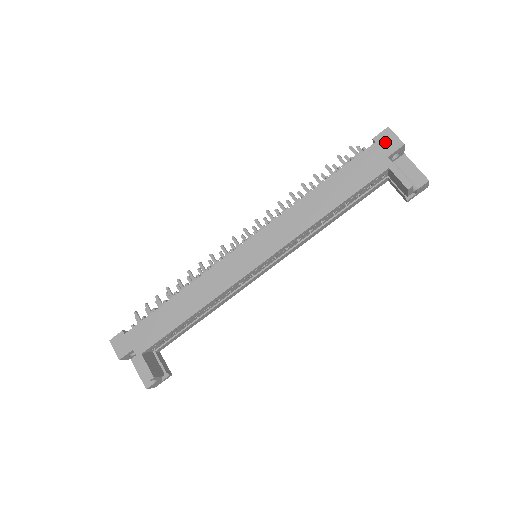
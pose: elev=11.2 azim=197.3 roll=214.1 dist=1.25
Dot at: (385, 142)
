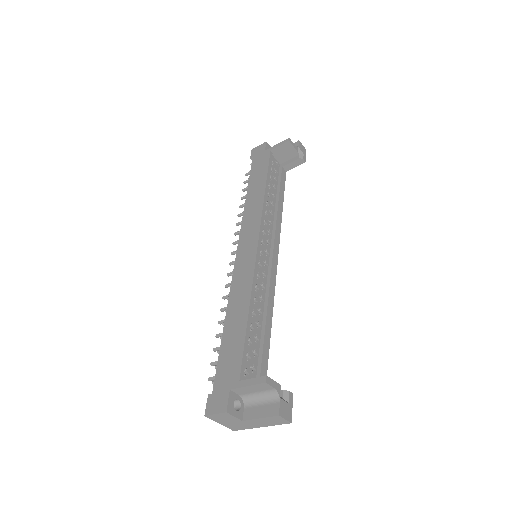
Dot at: (257, 152)
